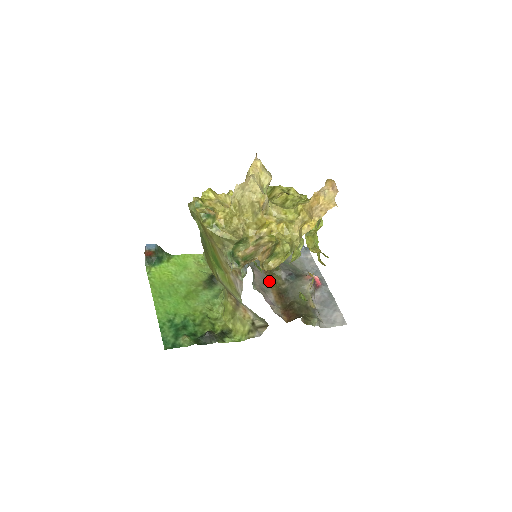
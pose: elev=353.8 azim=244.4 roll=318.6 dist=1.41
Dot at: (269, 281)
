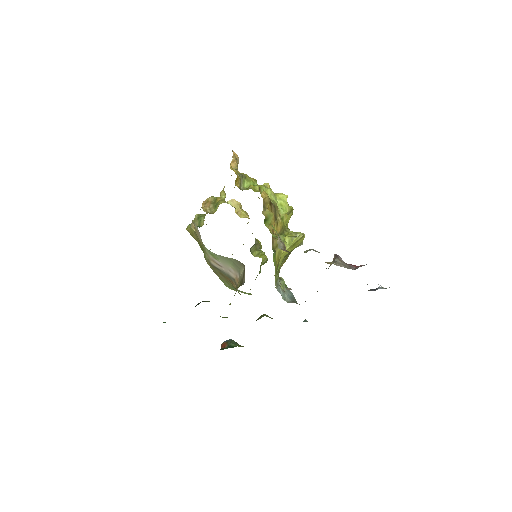
Dot at: occluded
